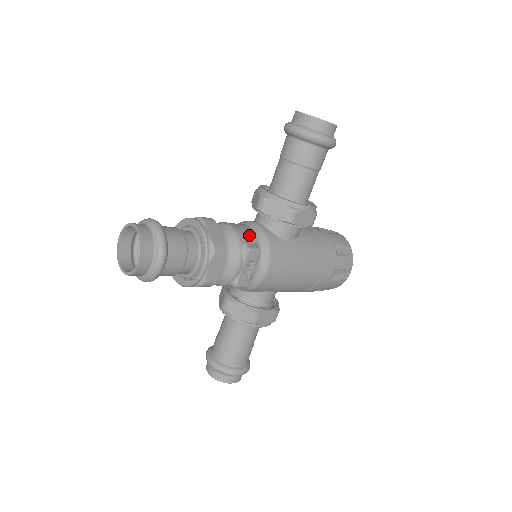
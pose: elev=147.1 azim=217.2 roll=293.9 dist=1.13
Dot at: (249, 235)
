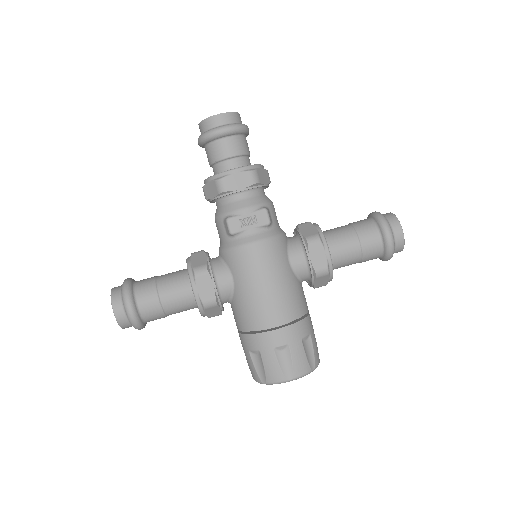
Dot at: (275, 217)
